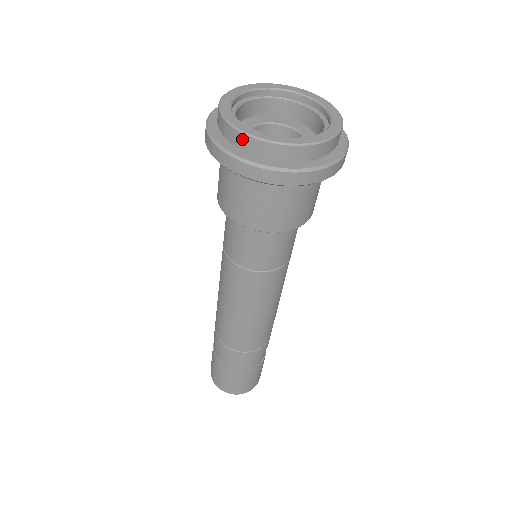
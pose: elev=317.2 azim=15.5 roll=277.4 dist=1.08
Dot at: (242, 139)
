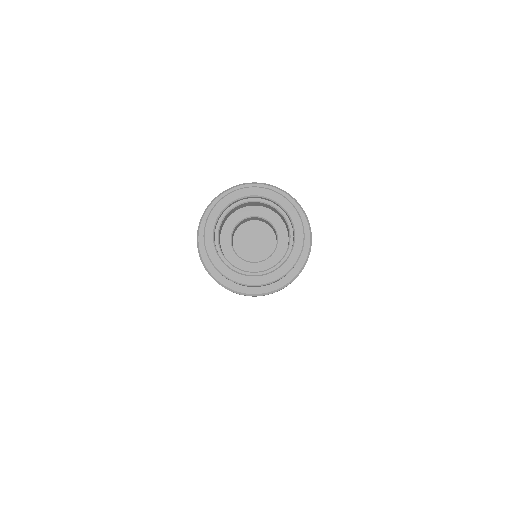
Dot at: (260, 286)
